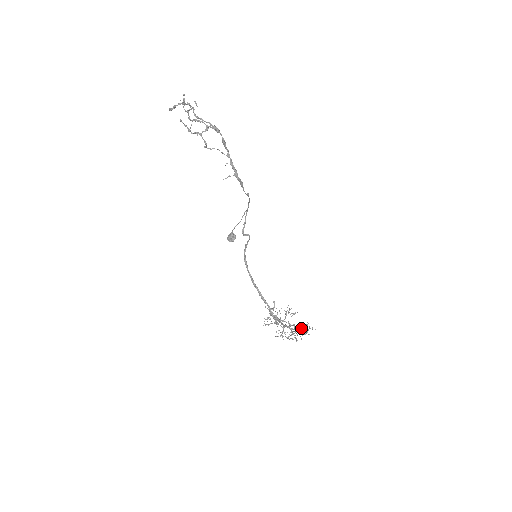
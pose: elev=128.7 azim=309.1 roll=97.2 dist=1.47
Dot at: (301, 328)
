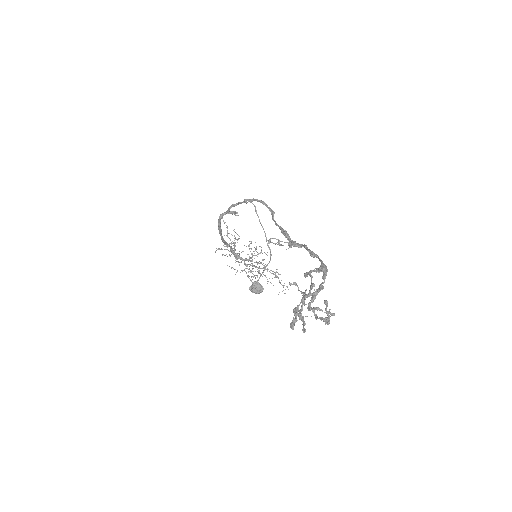
Dot at: occluded
